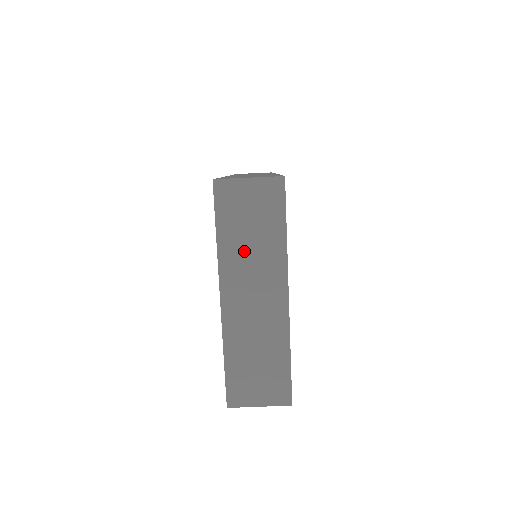
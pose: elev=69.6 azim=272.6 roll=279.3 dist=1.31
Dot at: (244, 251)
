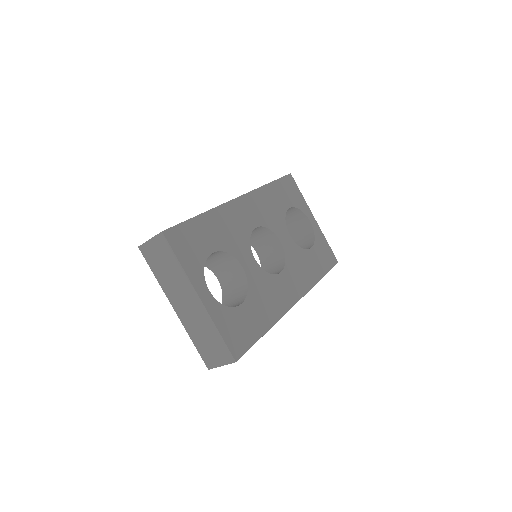
Dot at: (169, 279)
